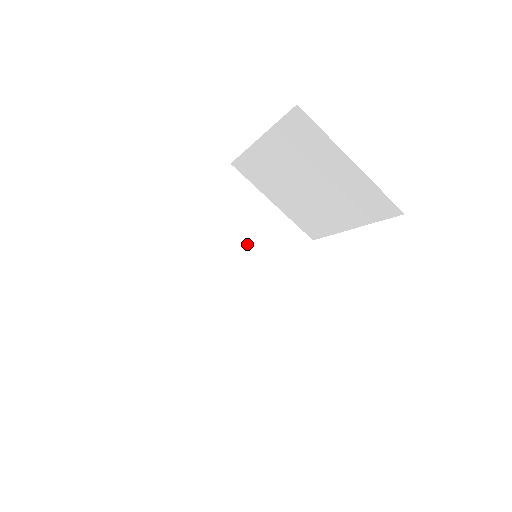
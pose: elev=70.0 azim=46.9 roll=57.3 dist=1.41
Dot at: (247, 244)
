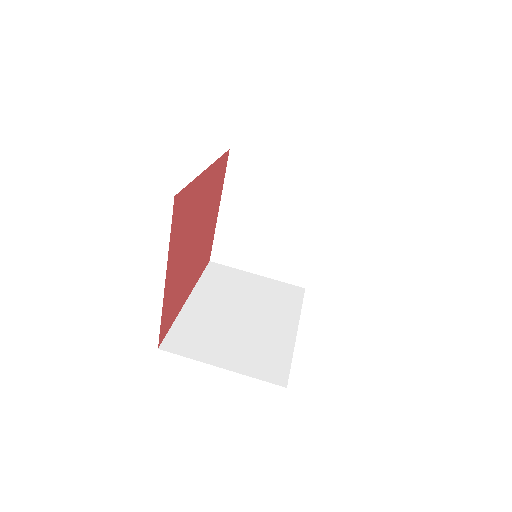
Dot at: (251, 301)
